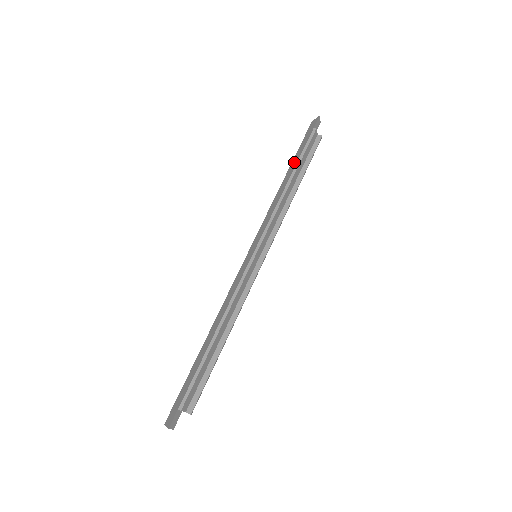
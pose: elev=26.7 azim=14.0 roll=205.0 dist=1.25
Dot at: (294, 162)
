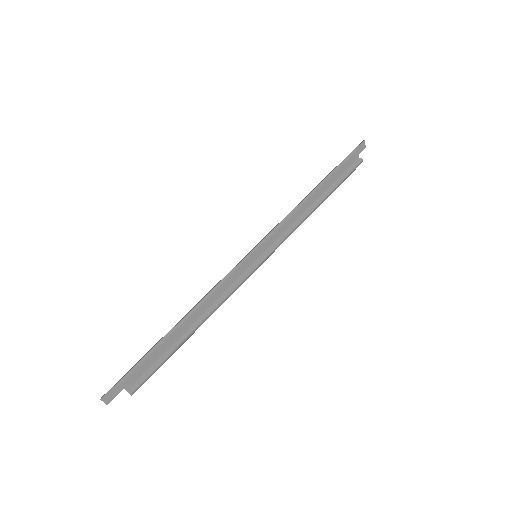
Dot at: (325, 177)
